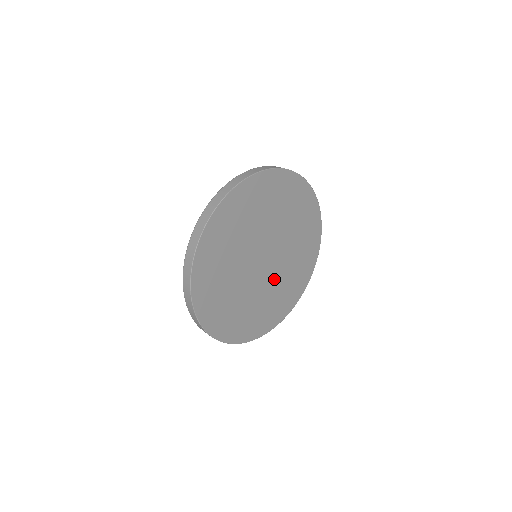
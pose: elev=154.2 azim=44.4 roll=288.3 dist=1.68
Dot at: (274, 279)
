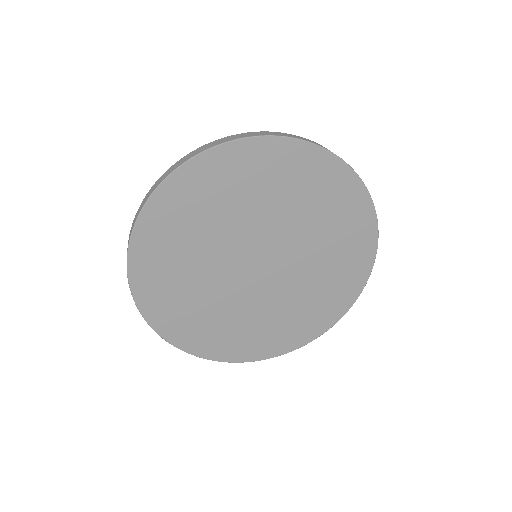
Dot at: (266, 299)
